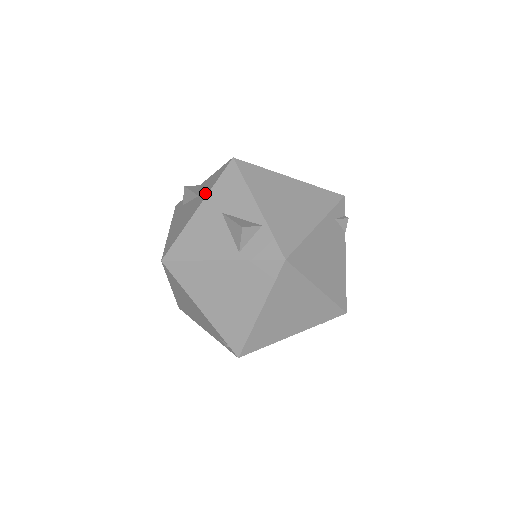
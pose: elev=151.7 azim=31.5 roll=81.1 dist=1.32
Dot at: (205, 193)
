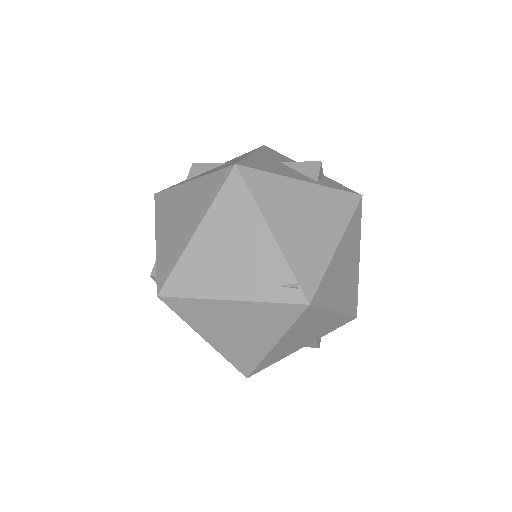
Dot at: occluded
